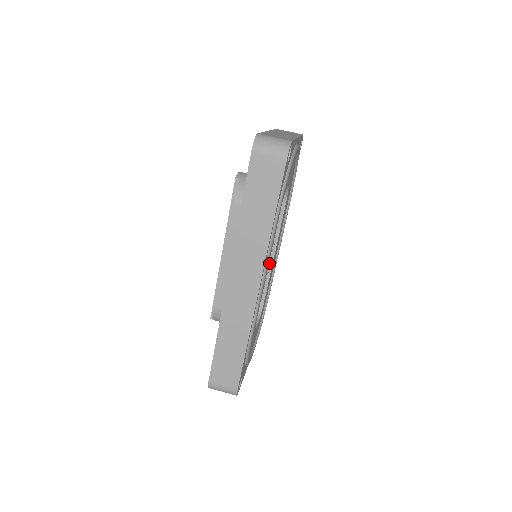
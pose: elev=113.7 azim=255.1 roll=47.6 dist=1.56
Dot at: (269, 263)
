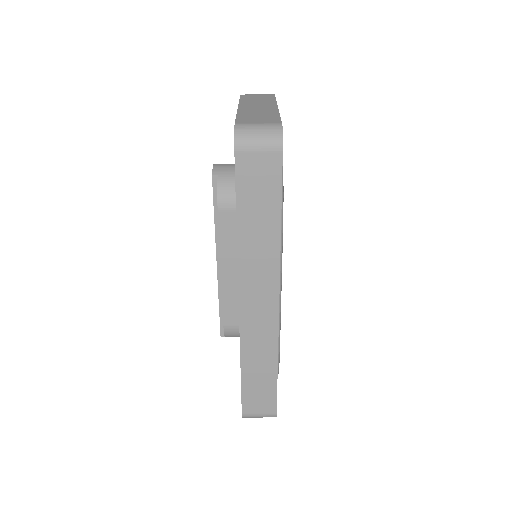
Dot at: occluded
